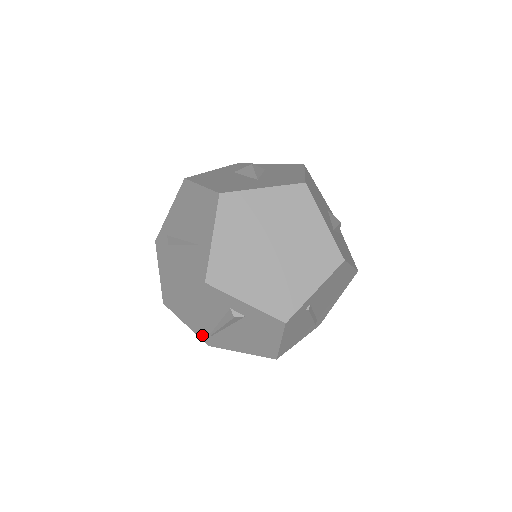
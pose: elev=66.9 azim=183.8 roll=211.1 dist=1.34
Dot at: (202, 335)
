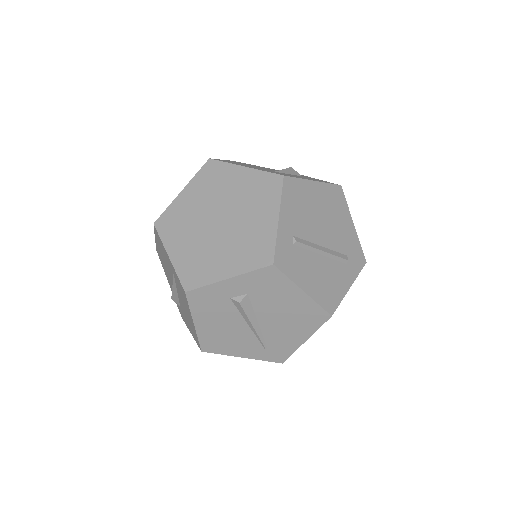
Dot at: (262, 356)
